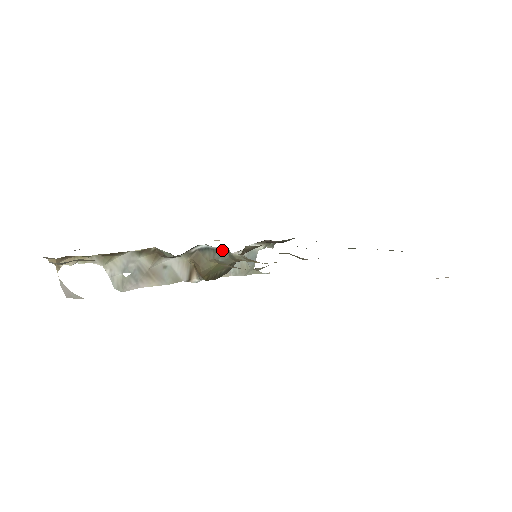
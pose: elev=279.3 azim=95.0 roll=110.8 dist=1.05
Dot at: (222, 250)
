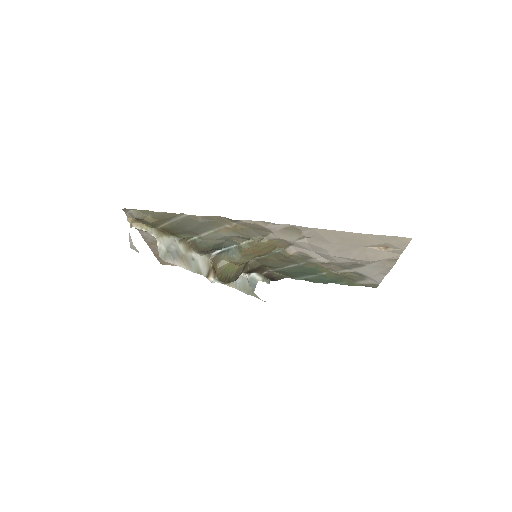
Dot at: (234, 247)
